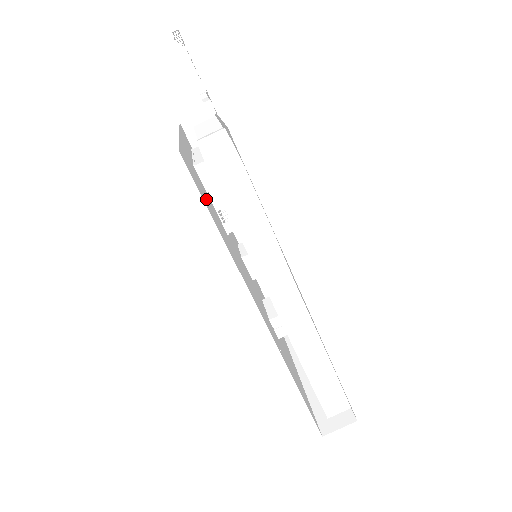
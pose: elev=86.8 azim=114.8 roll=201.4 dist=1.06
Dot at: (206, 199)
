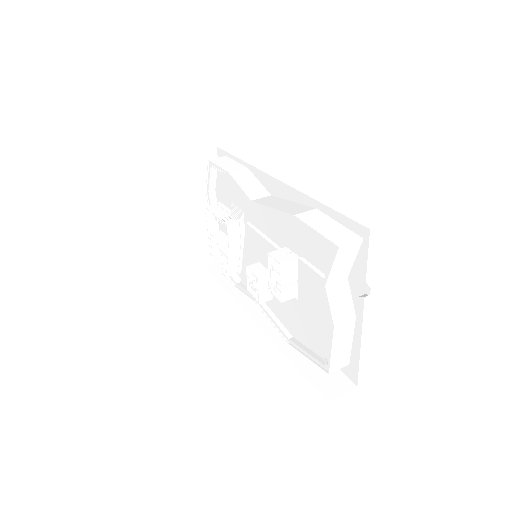
Dot at: occluded
